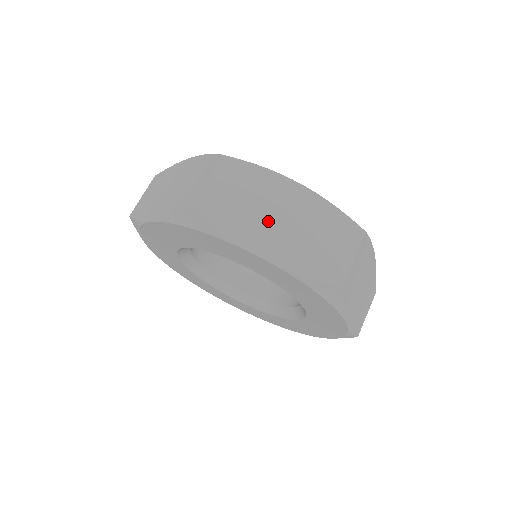
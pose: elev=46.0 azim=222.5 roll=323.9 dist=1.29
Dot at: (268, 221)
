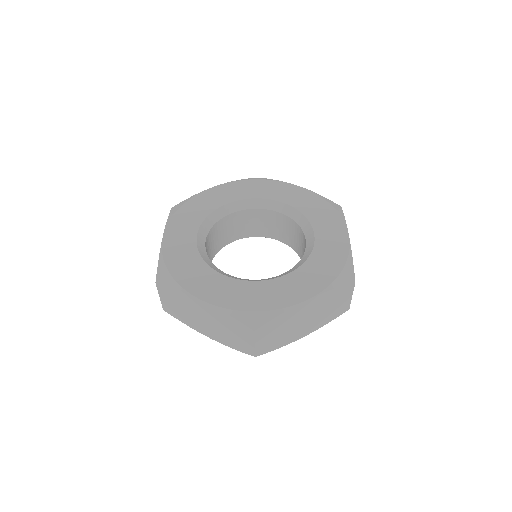
Dot at: (199, 320)
